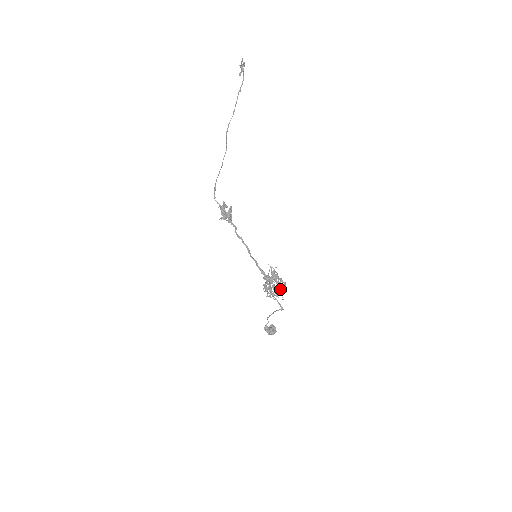
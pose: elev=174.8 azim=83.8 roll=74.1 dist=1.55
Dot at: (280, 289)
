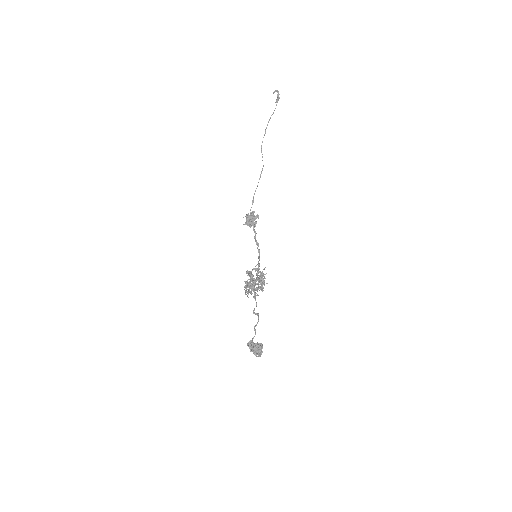
Dot at: (258, 287)
